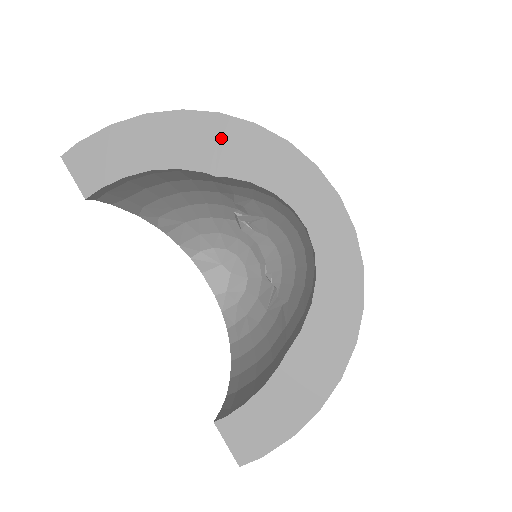
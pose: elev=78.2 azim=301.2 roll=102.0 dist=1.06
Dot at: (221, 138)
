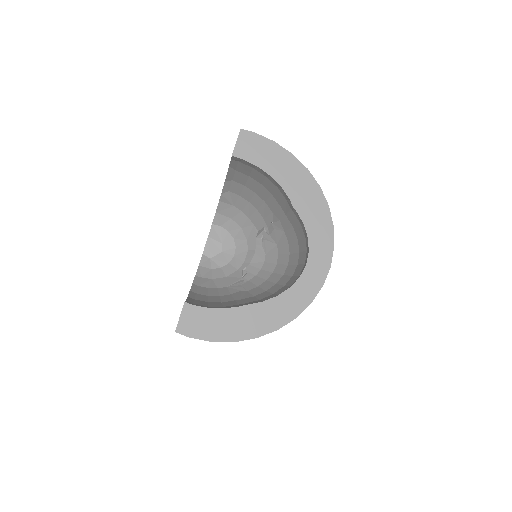
Dot at: (310, 196)
